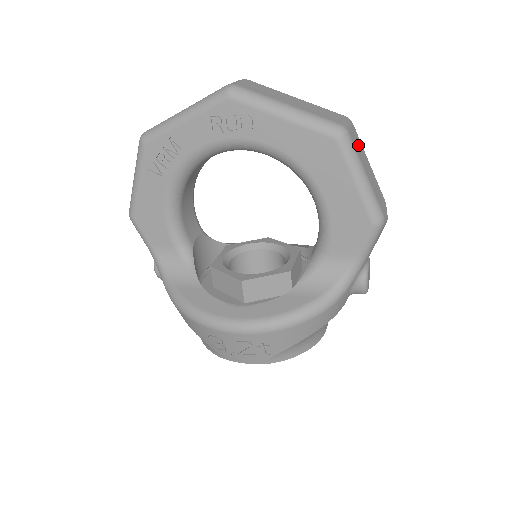
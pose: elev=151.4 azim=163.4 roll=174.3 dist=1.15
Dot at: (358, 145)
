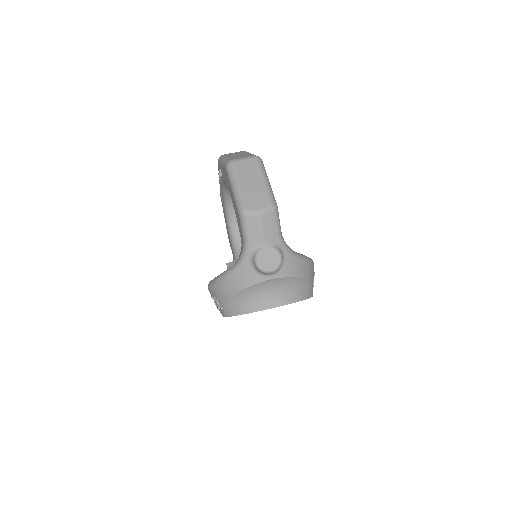
Dot at: (247, 170)
